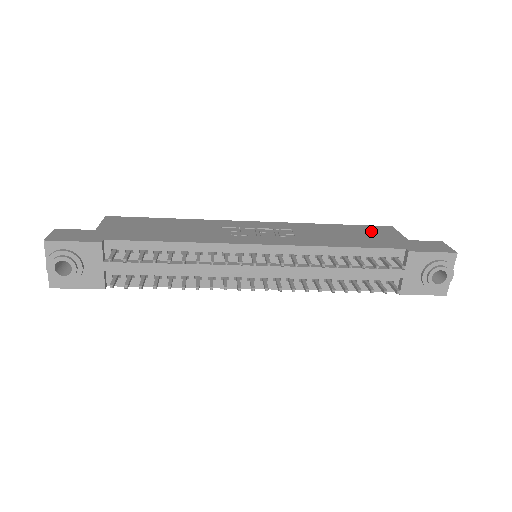
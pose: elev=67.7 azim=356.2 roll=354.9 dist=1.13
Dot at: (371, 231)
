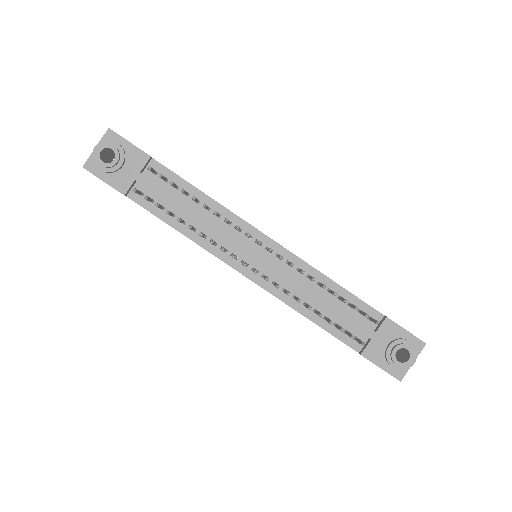
Dot at: occluded
